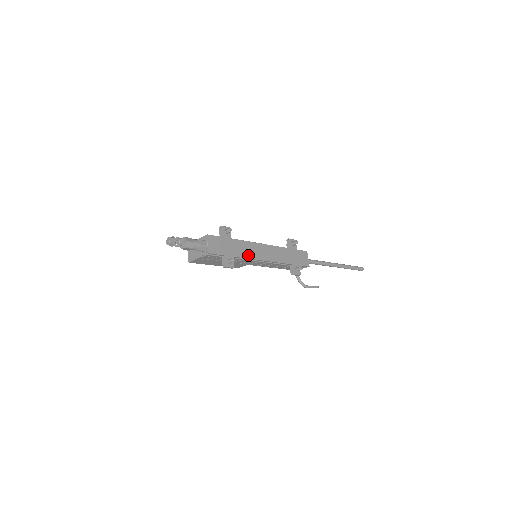
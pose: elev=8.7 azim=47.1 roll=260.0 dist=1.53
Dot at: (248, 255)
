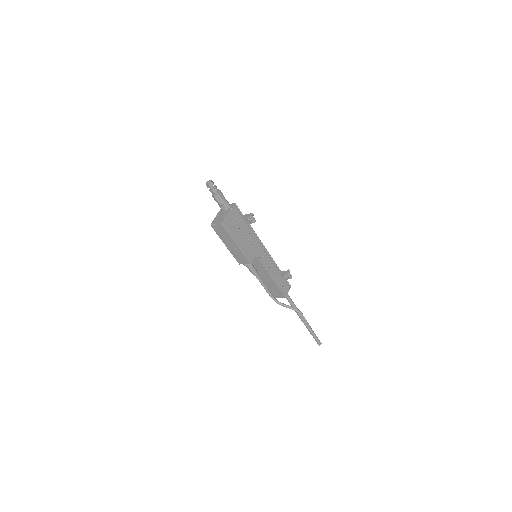
Dot at: (254, 235)
